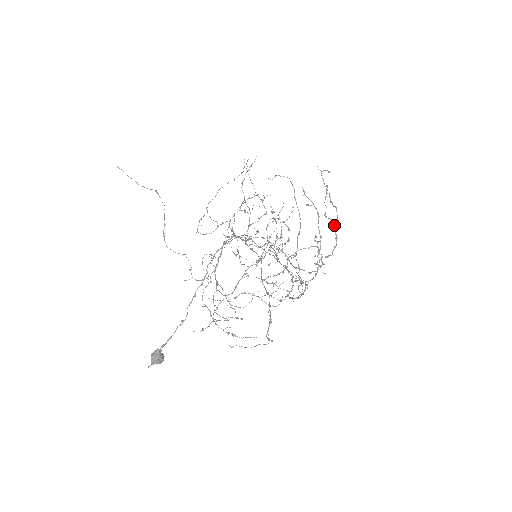
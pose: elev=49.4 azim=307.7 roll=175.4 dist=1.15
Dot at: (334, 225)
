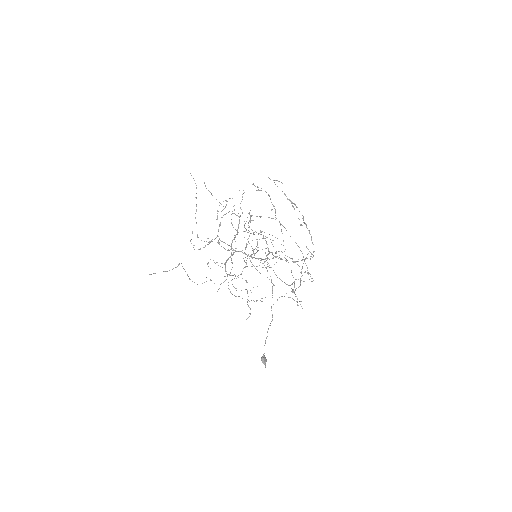
Dot at: (304, 223)
